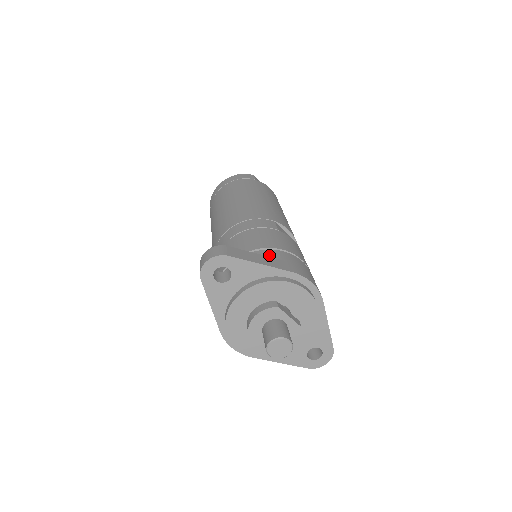
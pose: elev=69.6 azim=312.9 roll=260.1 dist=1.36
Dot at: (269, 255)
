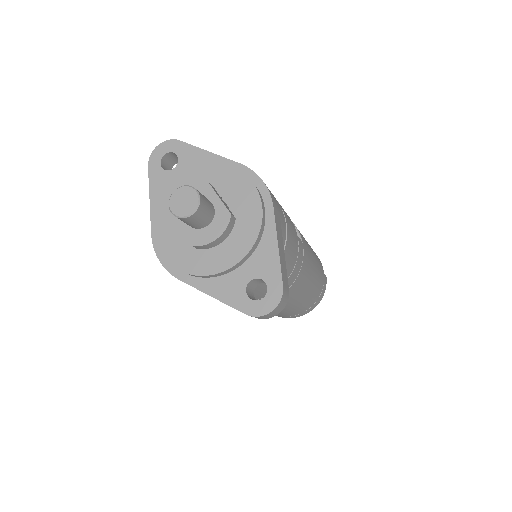
Dot at: occluded
